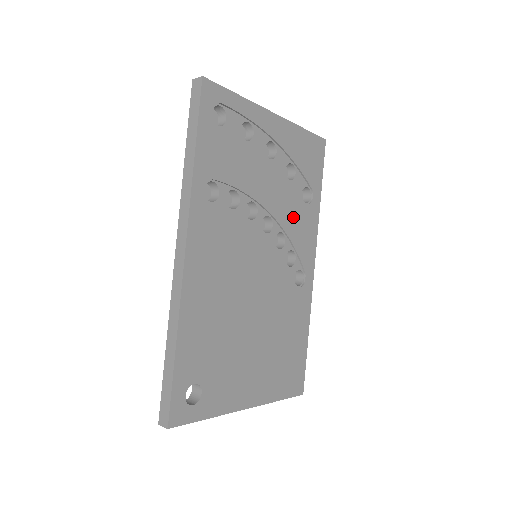
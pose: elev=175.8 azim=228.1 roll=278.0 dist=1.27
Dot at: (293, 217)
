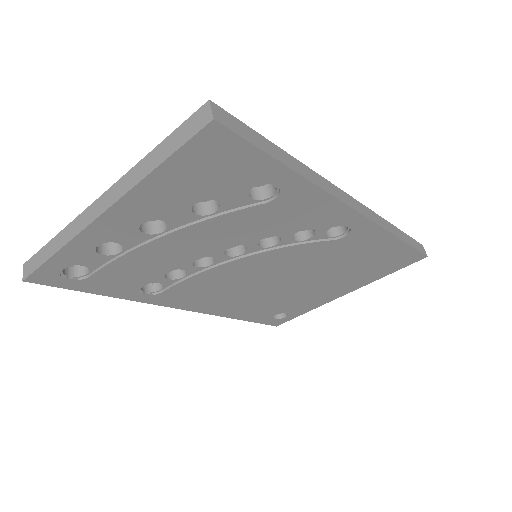
Dot at: (264, 224)
